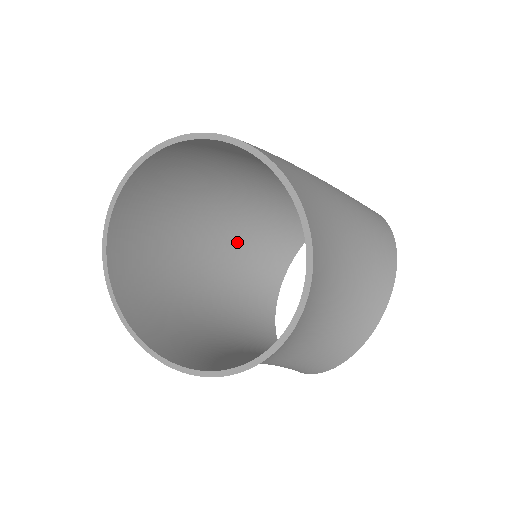
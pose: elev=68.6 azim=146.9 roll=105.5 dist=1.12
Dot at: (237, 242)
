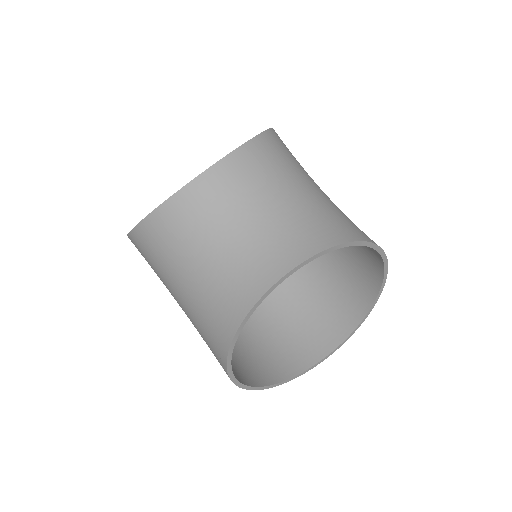
Dot at: (267, 313)
